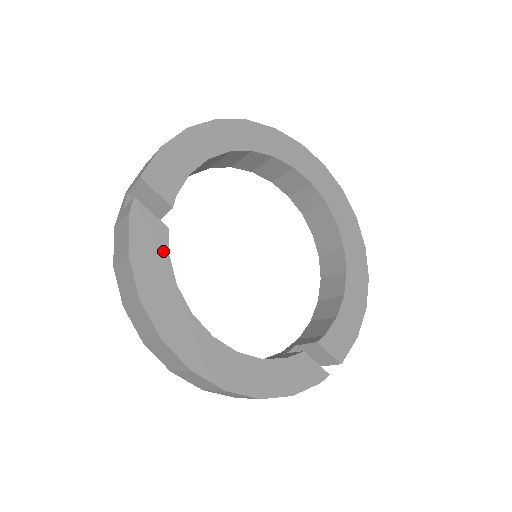
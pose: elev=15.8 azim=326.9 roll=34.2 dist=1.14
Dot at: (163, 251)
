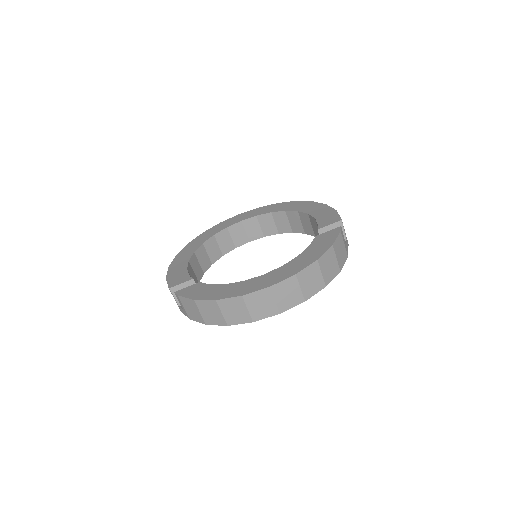
Dot at: (206, 286)
